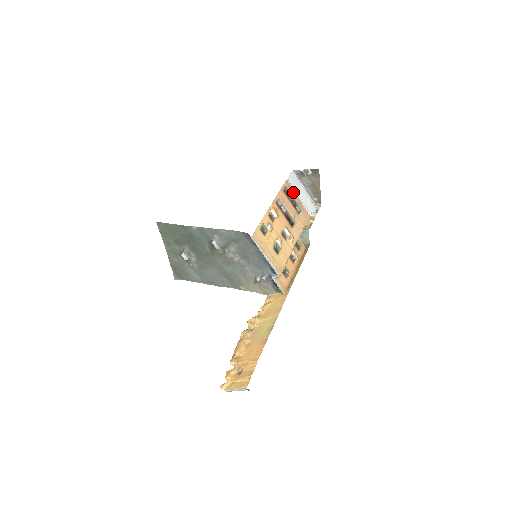
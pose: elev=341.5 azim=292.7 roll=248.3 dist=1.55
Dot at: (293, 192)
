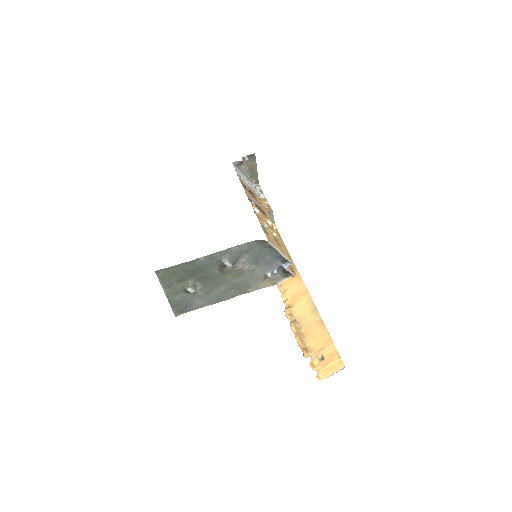
Dot at: (245, 183)
